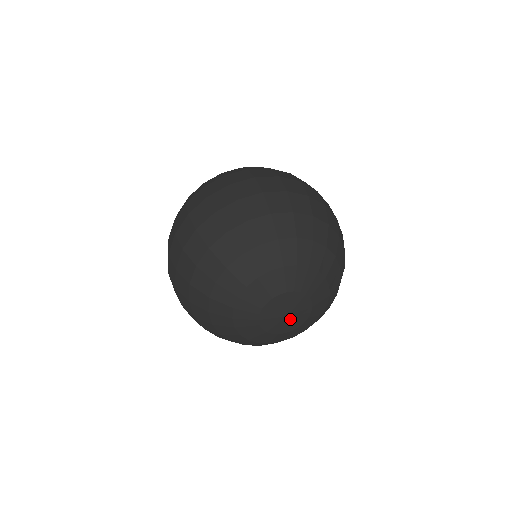
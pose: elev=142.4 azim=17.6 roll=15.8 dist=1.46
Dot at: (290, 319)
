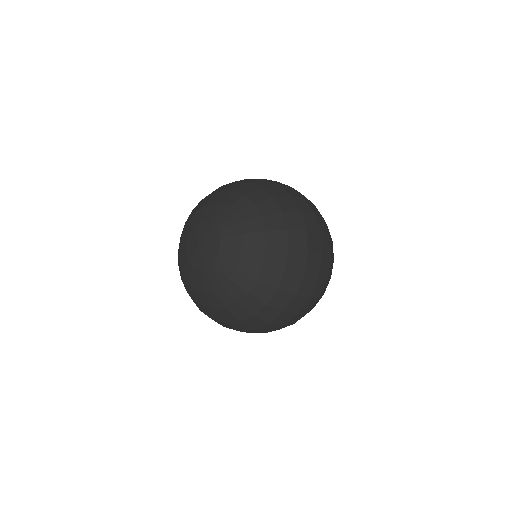
Dot at: (205, 249)
